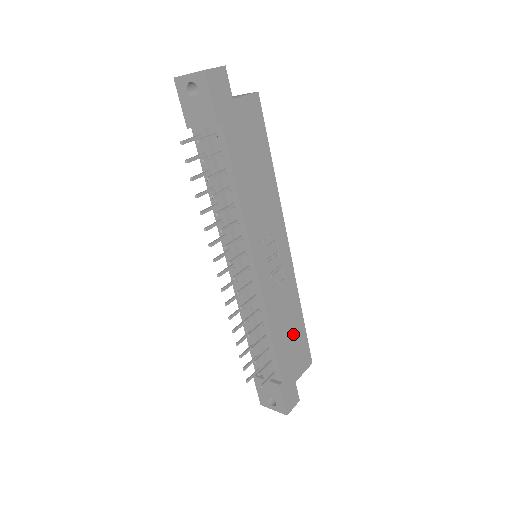
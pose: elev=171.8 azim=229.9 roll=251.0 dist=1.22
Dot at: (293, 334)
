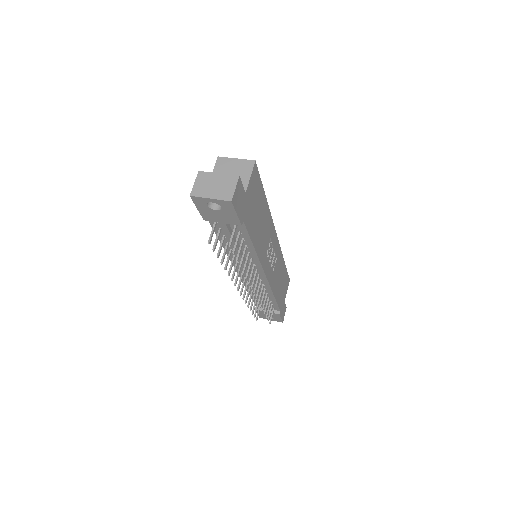
Dot at: (282, 280)
